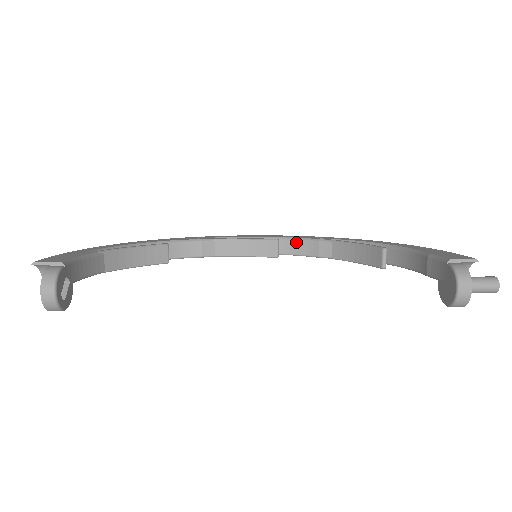
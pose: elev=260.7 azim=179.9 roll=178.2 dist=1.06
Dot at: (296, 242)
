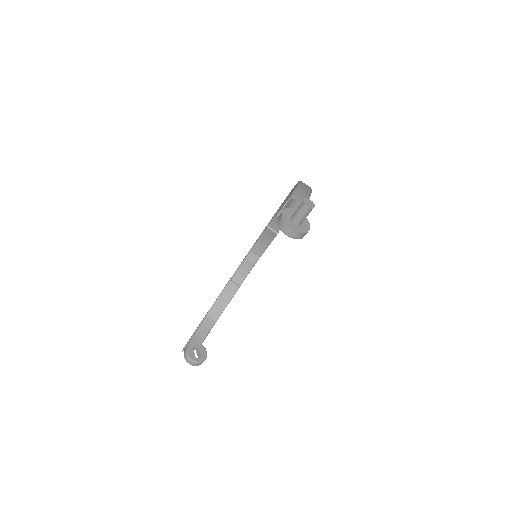
Dot at: occluded
